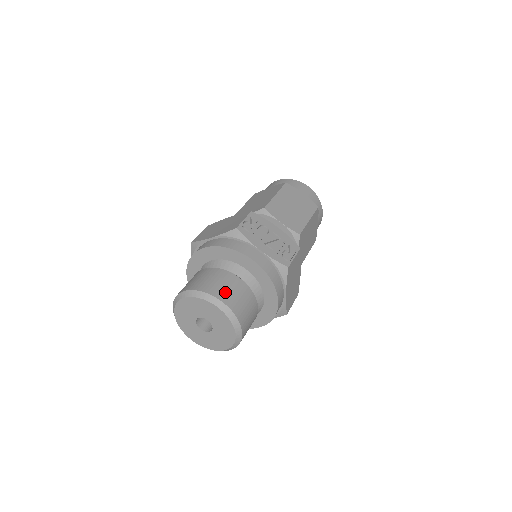
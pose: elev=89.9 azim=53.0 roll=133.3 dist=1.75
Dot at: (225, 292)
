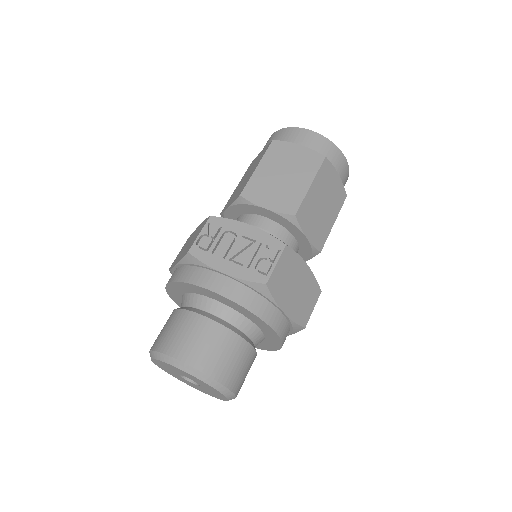
Dot at: (187, 346)
